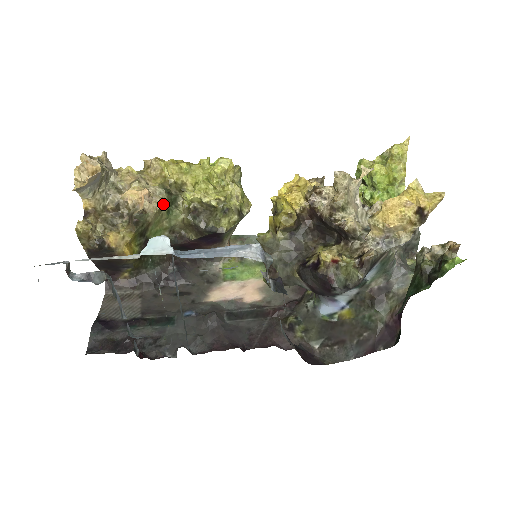
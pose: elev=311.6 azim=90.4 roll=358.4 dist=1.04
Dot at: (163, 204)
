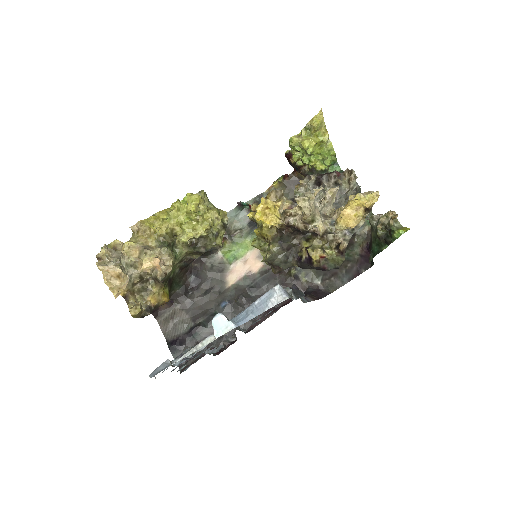
Dot at: (172, 258)
